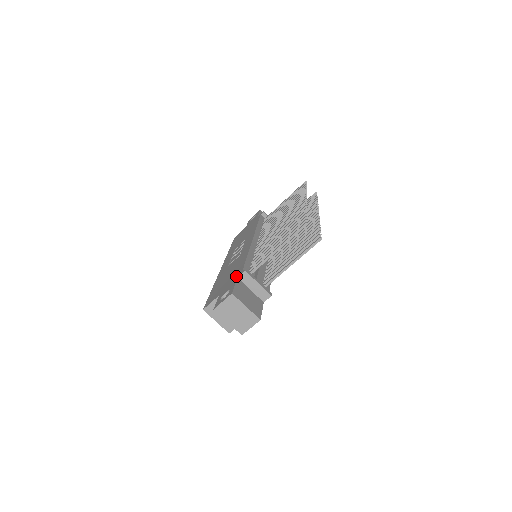
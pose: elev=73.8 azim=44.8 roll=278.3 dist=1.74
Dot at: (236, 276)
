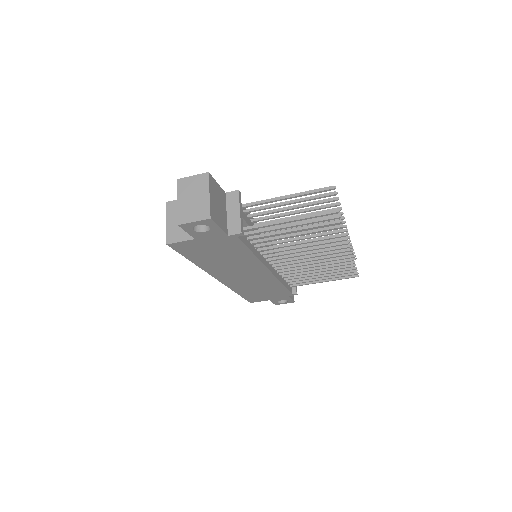
Dot at: occluded
